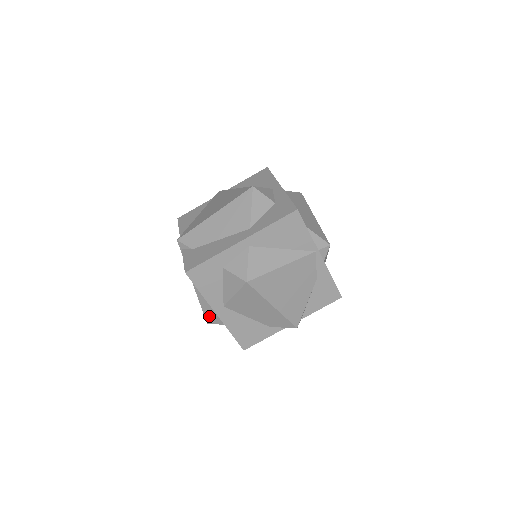
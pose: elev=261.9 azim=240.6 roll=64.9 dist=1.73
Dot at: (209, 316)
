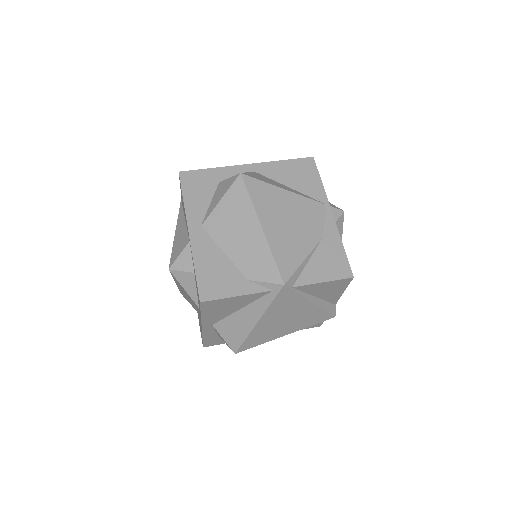
Dot at: (176, 255)
